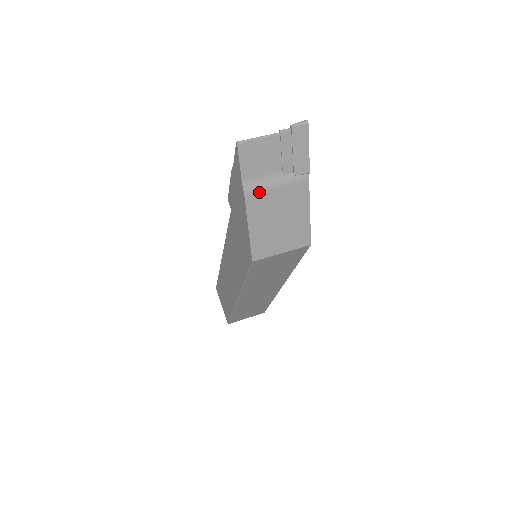
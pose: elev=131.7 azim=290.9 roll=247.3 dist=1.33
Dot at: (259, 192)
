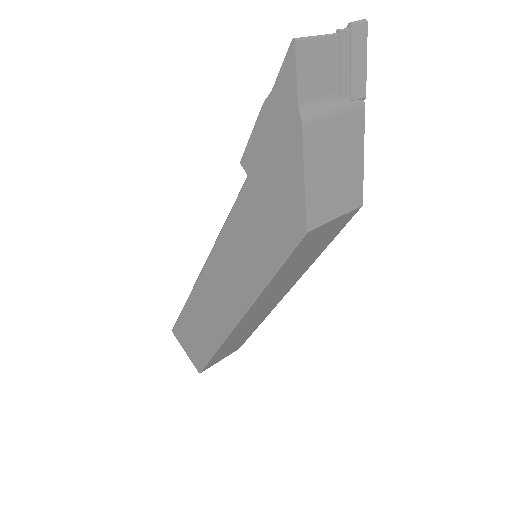
Dot at: (317, 122)
